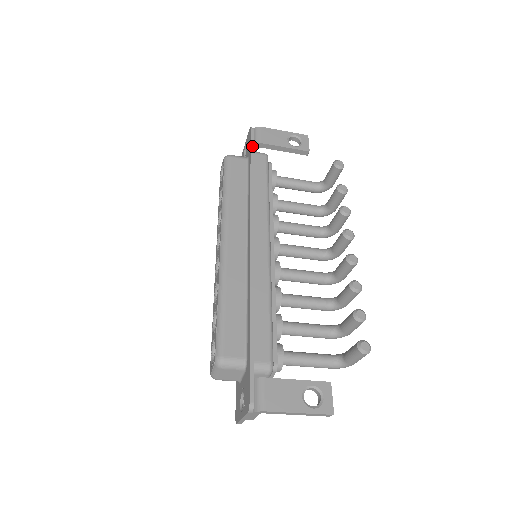
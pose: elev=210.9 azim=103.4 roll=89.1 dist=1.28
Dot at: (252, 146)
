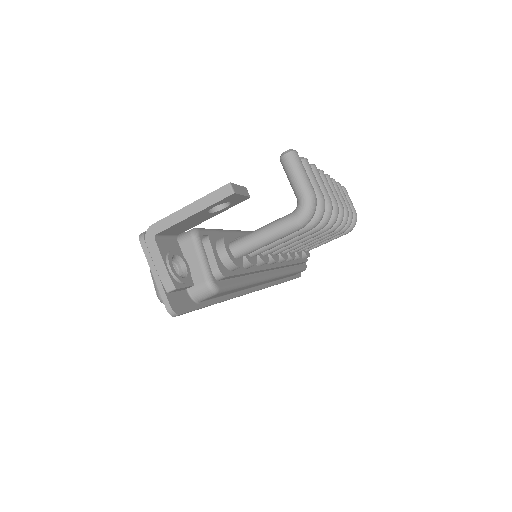
Dot at: occluded
